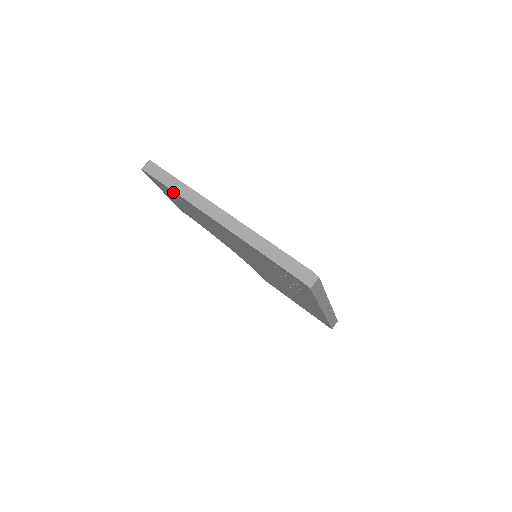
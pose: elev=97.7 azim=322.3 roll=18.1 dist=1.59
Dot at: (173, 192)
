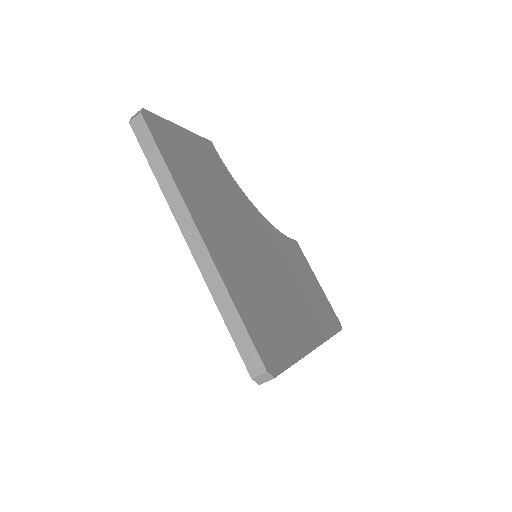
Dot at: occluded
